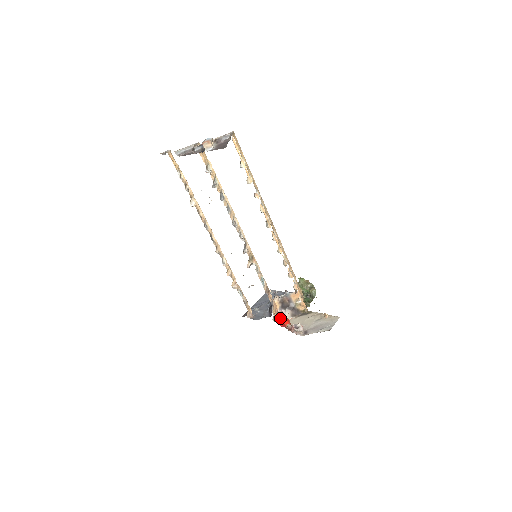
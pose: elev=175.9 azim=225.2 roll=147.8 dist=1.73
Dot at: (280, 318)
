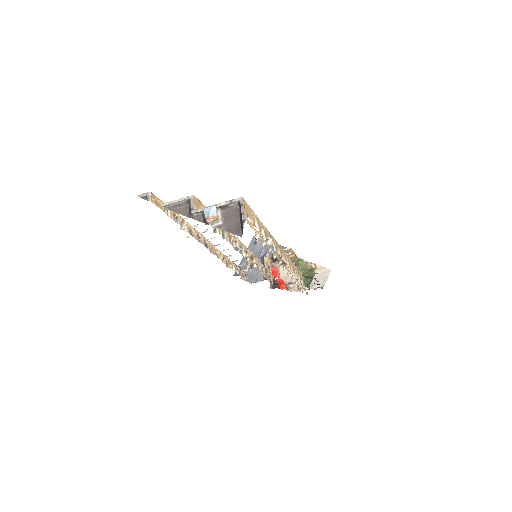
Dot at: (276, 284)
